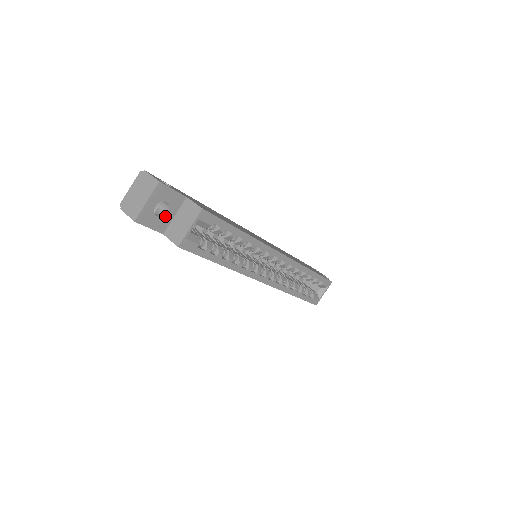
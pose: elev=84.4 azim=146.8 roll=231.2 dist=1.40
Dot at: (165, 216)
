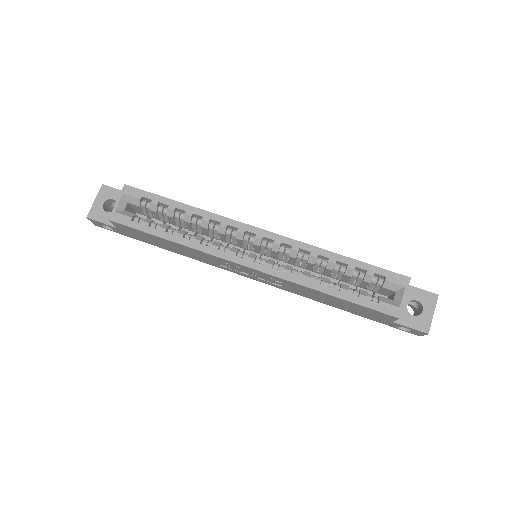
Dot at: occluded
